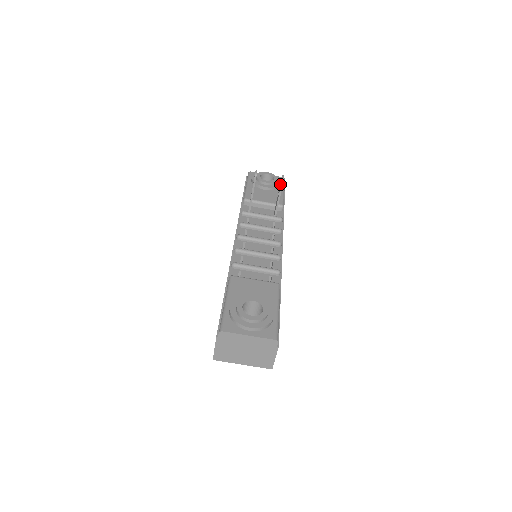
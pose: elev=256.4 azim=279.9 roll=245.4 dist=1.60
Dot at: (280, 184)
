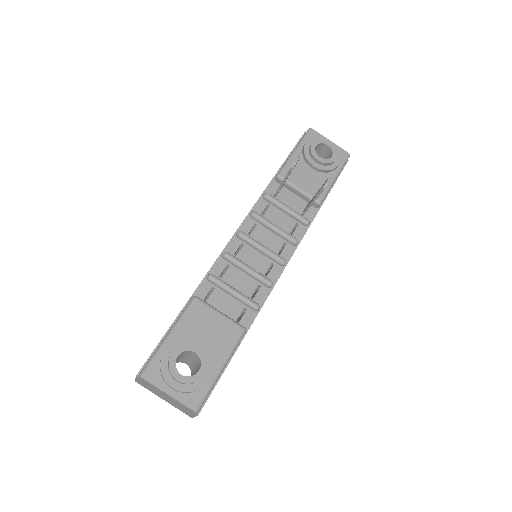
Dot at: (323, 184)
